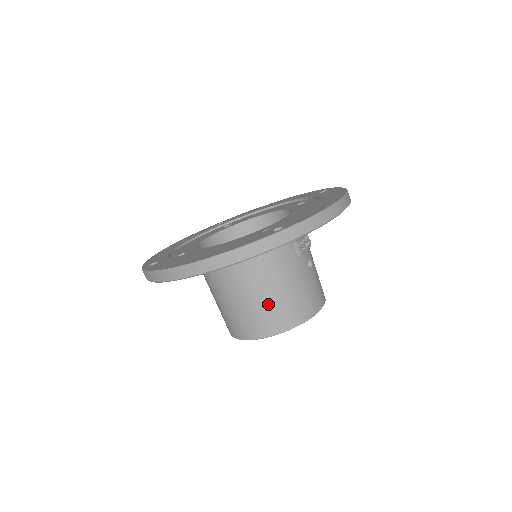
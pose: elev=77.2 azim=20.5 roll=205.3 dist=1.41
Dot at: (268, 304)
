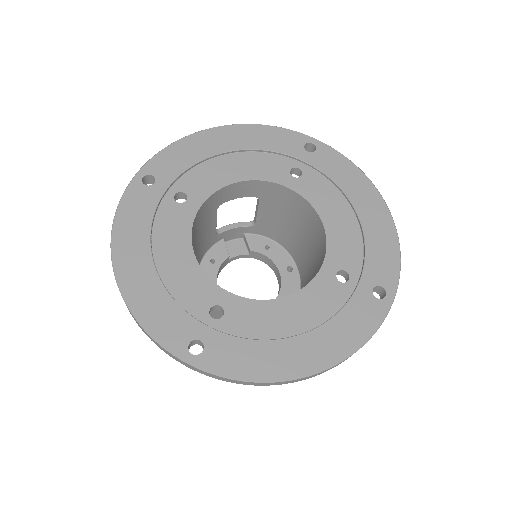
Dot at: occluded
